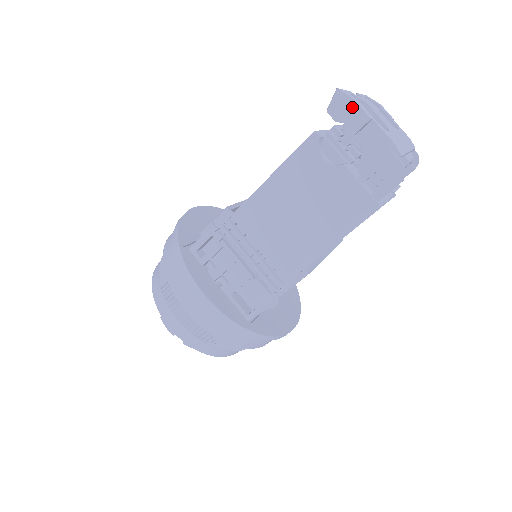
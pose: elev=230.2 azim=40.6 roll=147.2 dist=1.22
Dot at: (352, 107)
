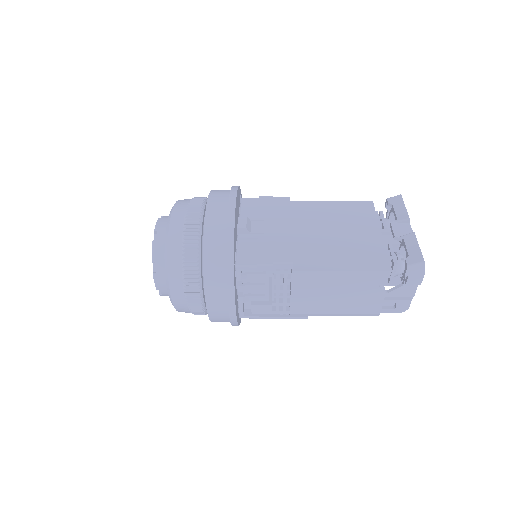
Dot at: (420, 275)
